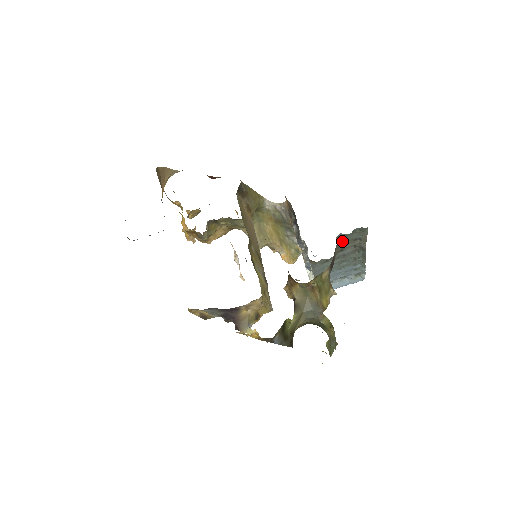
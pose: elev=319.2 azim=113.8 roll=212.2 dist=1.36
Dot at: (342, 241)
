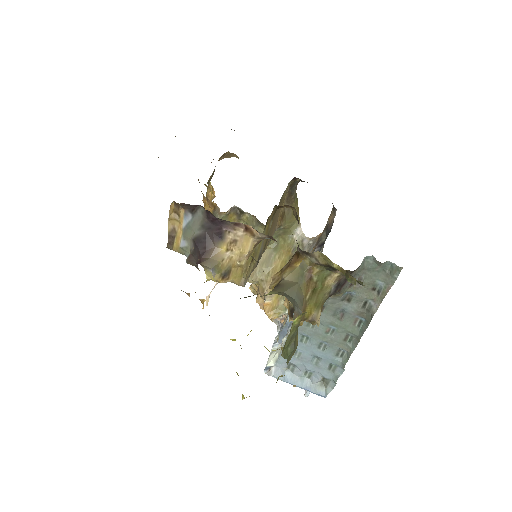
Dot at: (363, 275)
